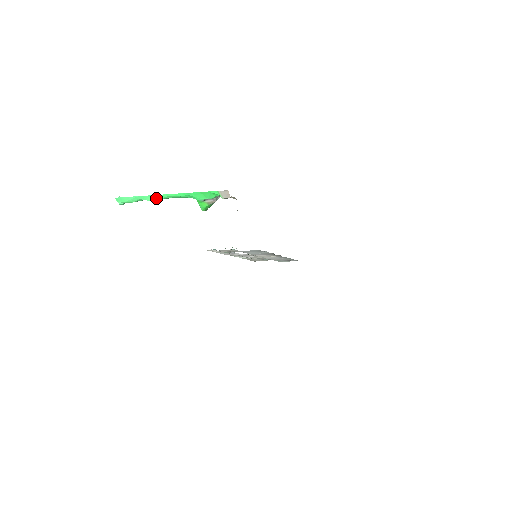
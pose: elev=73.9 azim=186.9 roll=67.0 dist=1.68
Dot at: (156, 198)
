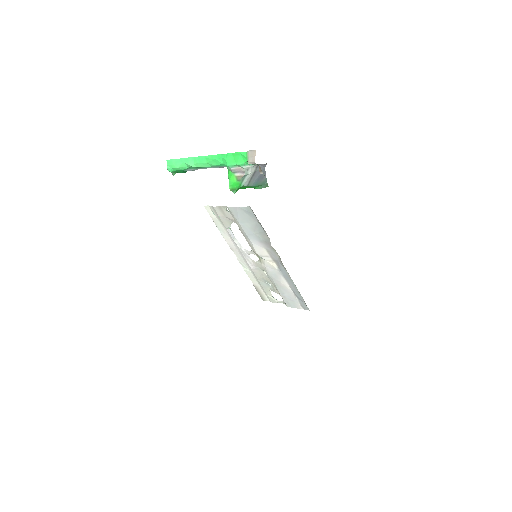
Dot at: (196, 161)
